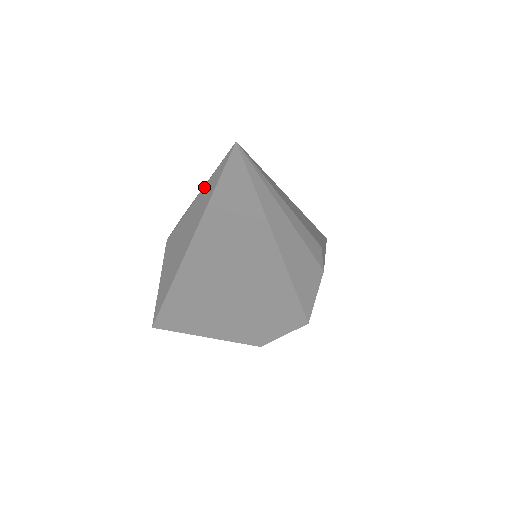
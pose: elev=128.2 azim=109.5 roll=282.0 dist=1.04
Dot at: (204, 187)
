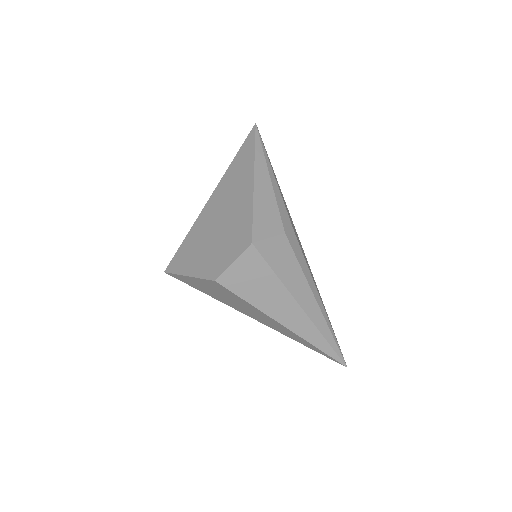
Dot at: occluded
